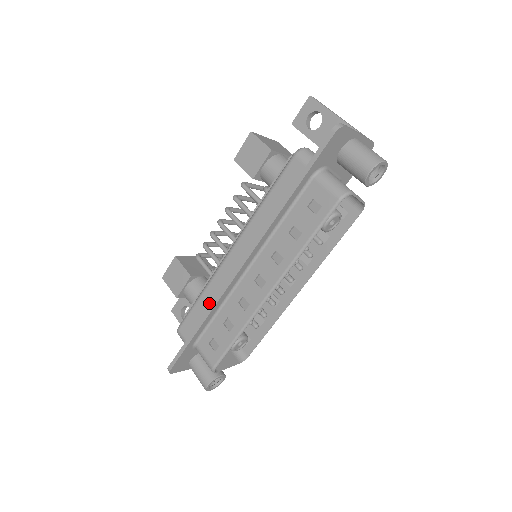
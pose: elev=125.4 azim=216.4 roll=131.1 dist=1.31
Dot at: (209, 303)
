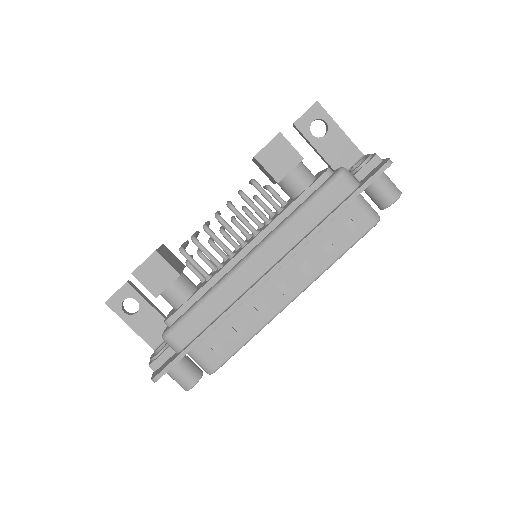
Dot at: (219, 308)
